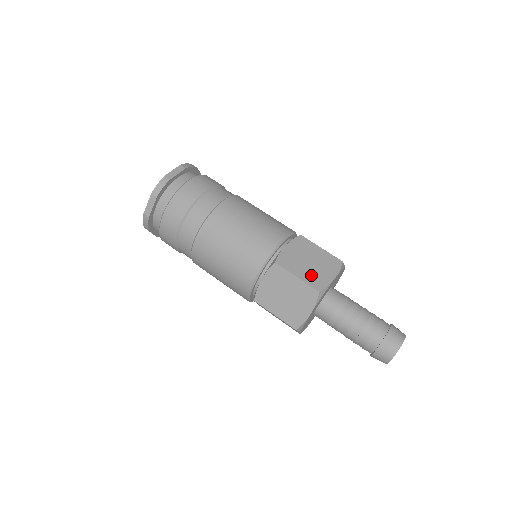
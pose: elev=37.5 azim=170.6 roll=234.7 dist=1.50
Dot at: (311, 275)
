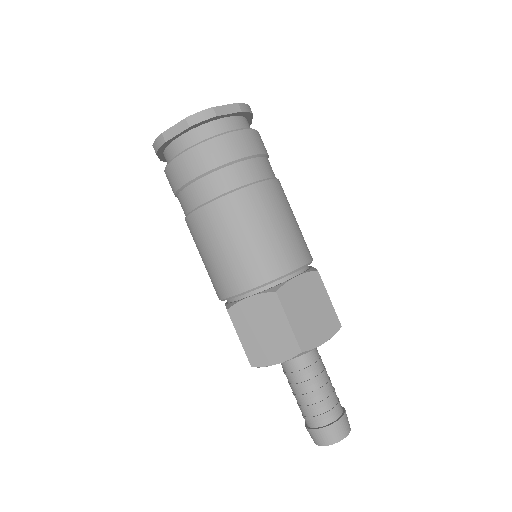
Dot at: (304, 327)
